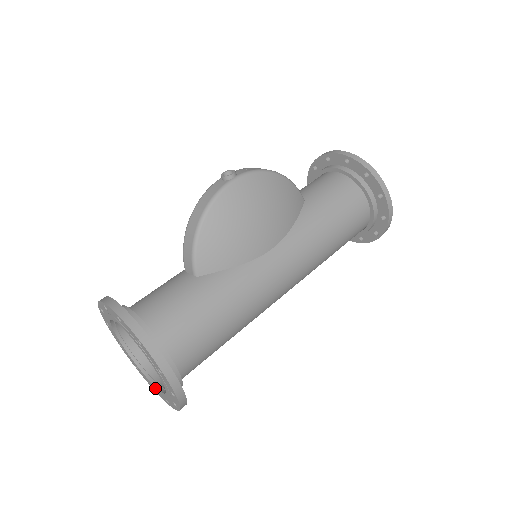
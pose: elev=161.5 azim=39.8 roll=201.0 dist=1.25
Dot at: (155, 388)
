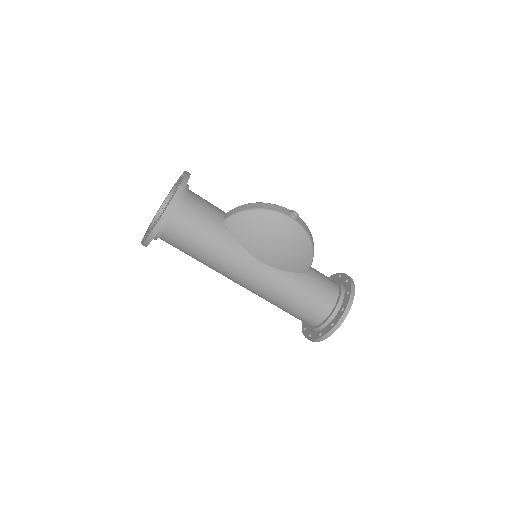
Dot at: (150, 226)
